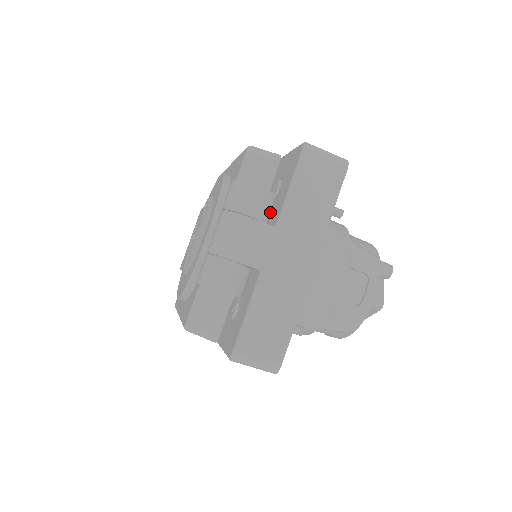
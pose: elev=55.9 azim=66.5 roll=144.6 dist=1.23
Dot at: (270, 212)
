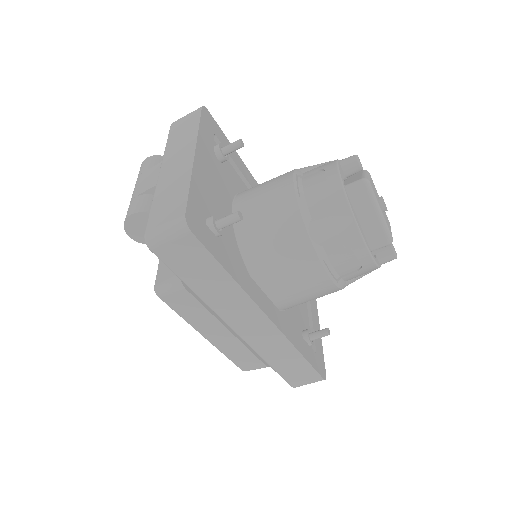
Dot at: occluded
